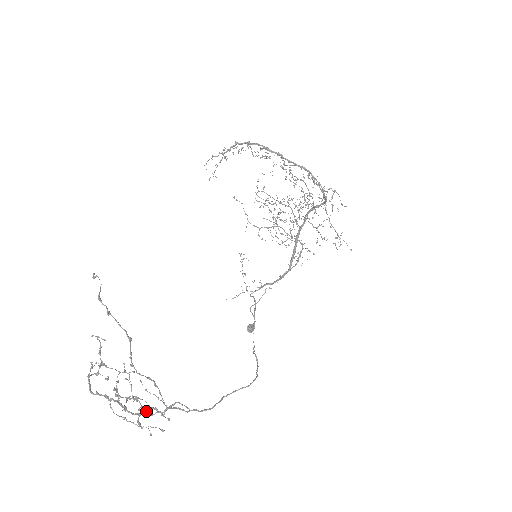
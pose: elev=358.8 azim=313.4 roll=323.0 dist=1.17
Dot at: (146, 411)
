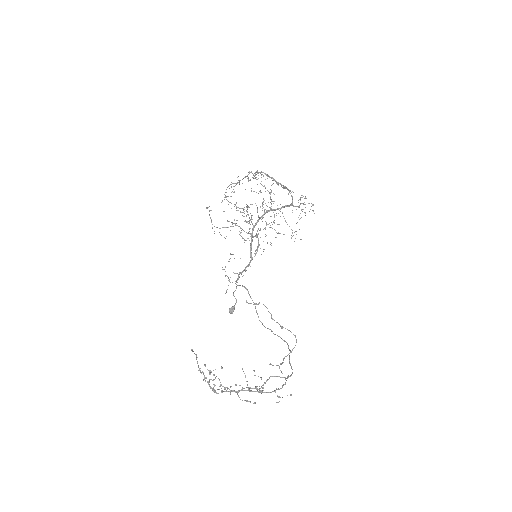
Dot at: occluded
